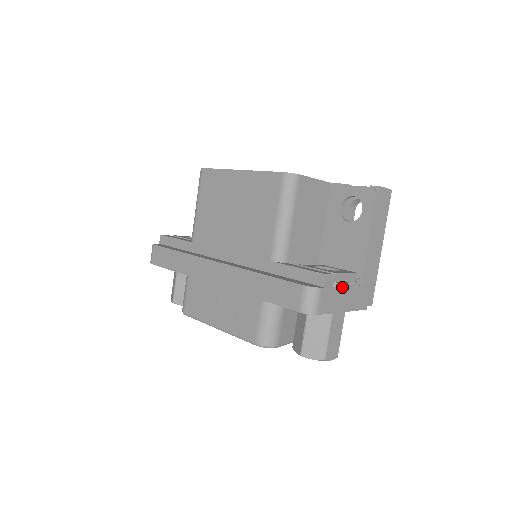
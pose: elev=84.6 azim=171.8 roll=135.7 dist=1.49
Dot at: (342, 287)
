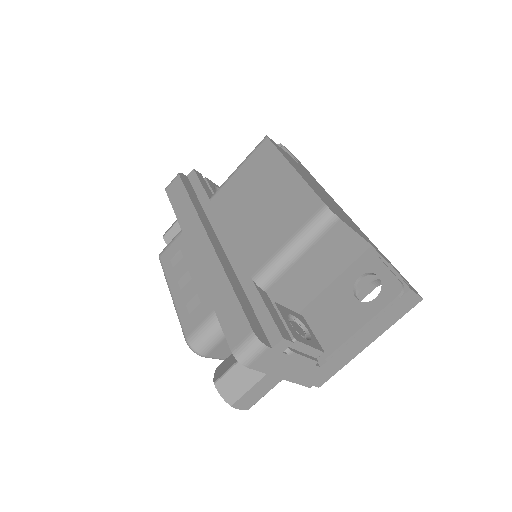
Dot at: (294, 357)
